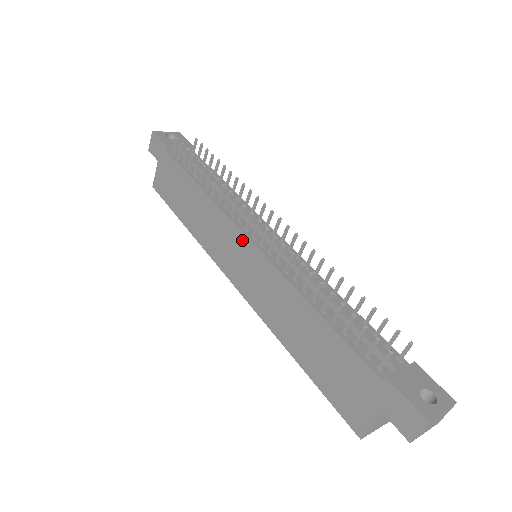
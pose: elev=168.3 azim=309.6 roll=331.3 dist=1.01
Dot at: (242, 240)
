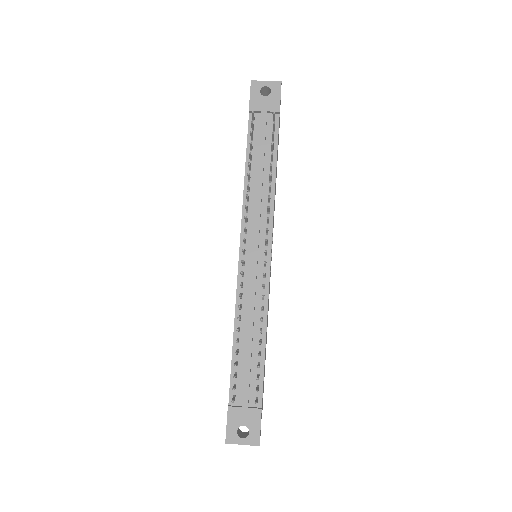
Dot at: (240, 247)
